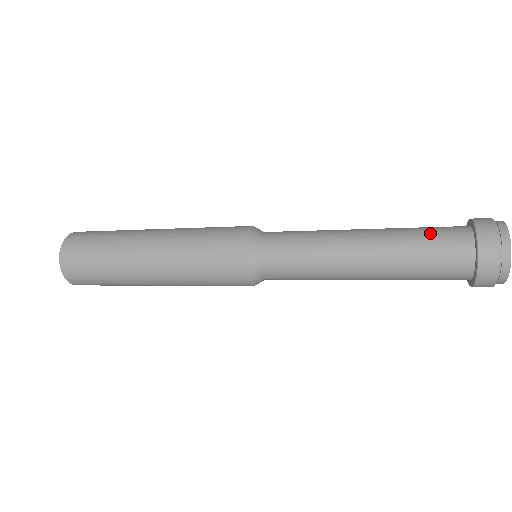
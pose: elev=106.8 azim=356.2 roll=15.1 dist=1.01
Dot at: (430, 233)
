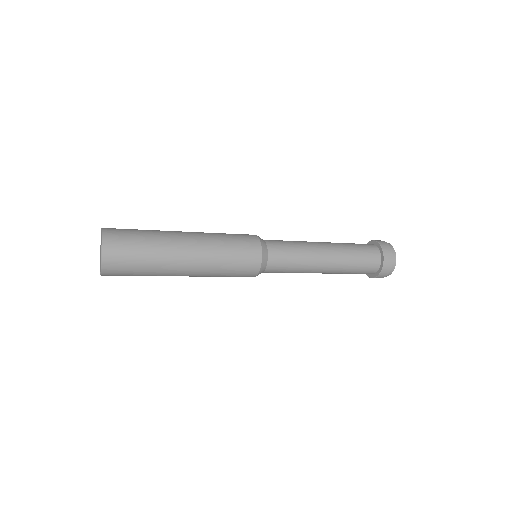
Dot at: (362, 261)
